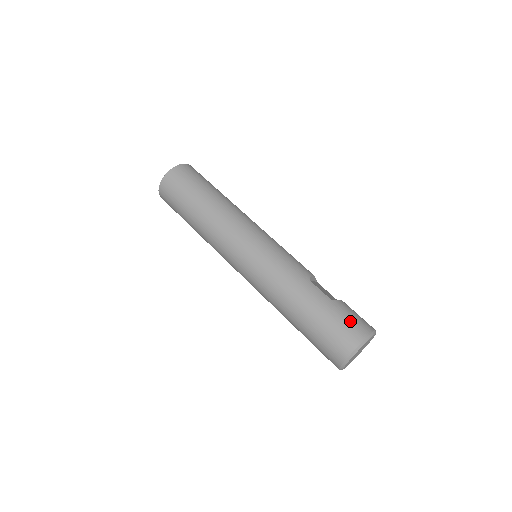
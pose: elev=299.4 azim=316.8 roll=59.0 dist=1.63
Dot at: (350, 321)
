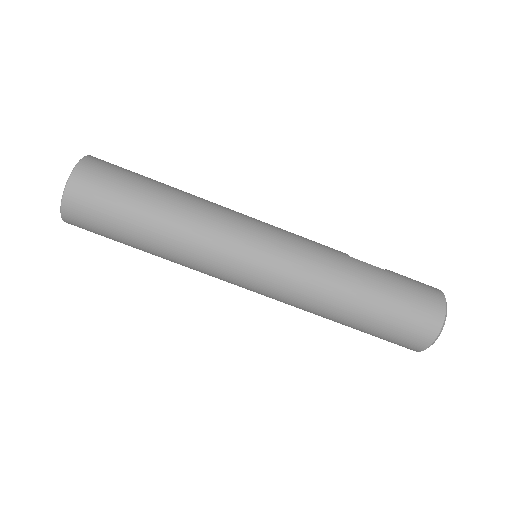
Dot at: (419, 285)
